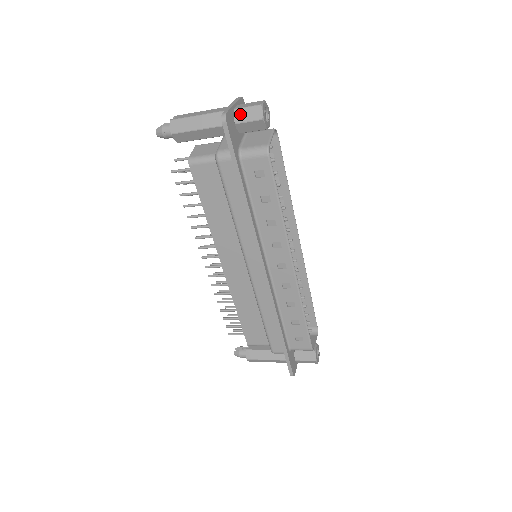
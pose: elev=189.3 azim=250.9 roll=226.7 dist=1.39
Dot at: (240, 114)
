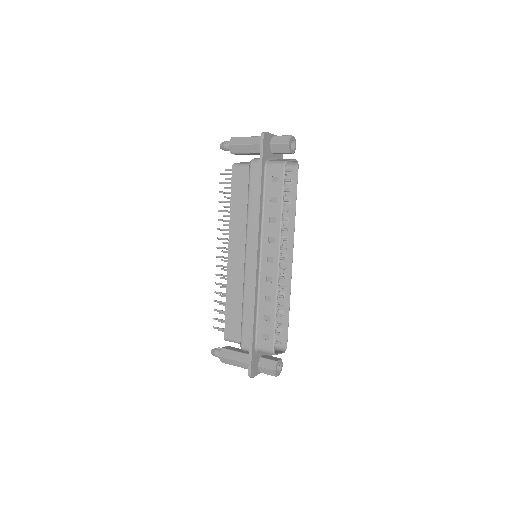
Dot at: (275, 139)
